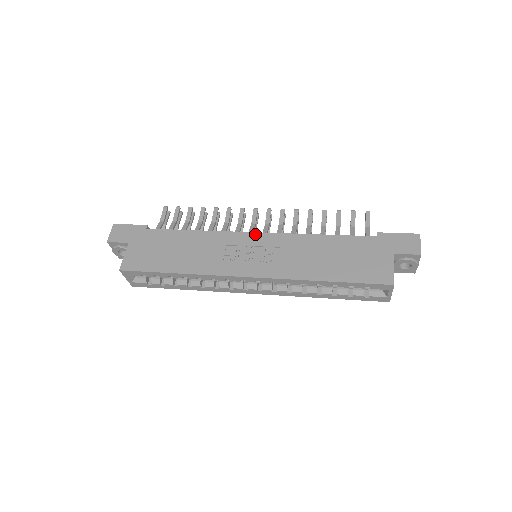
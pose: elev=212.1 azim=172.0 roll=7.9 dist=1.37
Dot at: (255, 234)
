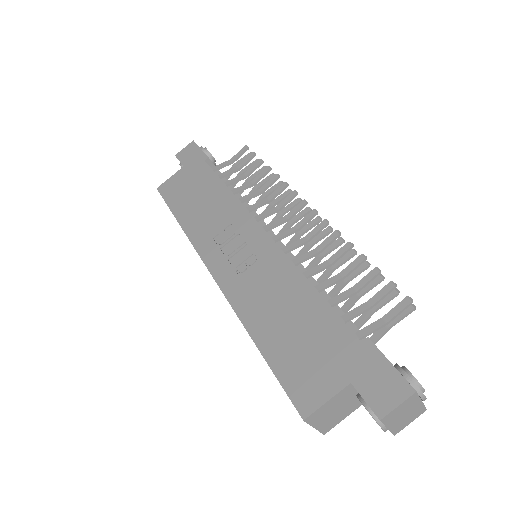
Dot at: (261, 231)
